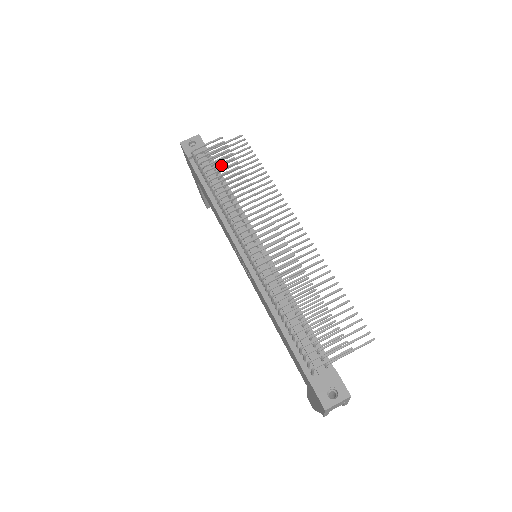
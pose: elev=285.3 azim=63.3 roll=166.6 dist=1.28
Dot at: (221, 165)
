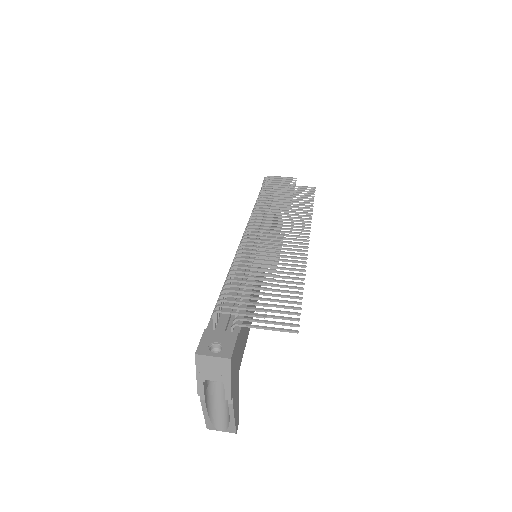
Dot at: occluded
